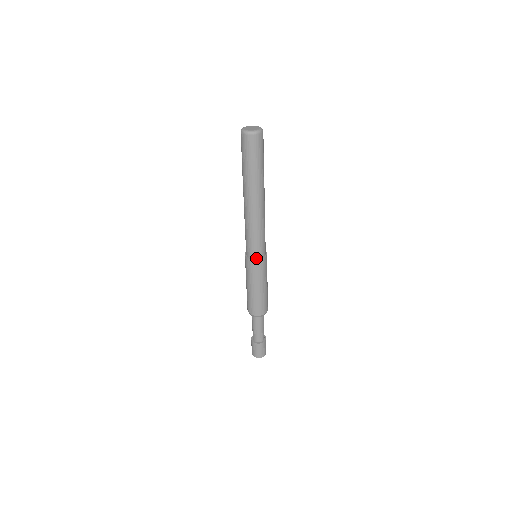
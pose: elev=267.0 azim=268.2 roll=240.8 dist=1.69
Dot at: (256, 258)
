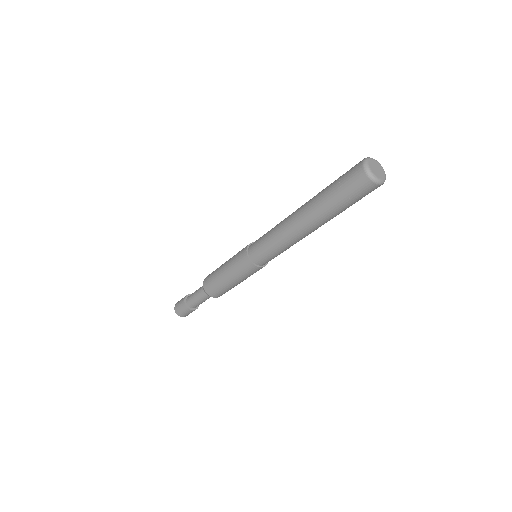
Dot at: (253, 260)
